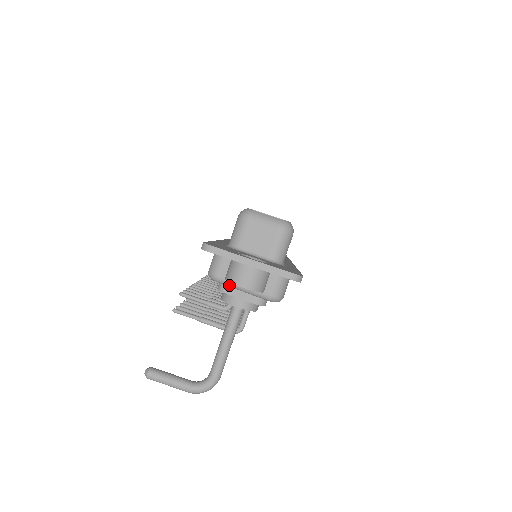
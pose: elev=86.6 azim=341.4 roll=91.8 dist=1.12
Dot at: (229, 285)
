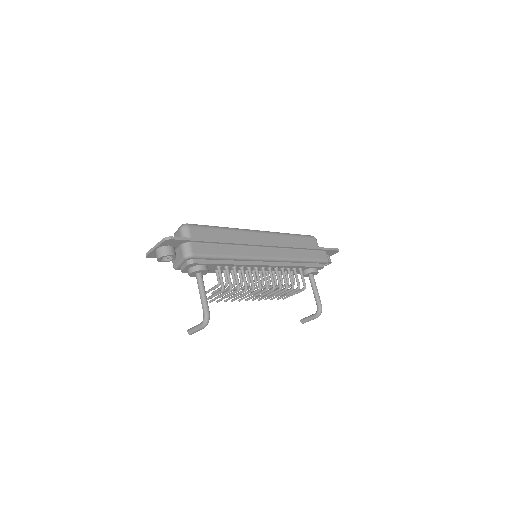
Dot at: (177, 266)
